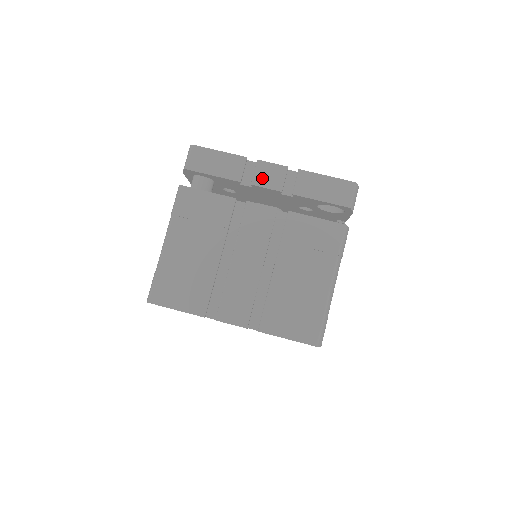
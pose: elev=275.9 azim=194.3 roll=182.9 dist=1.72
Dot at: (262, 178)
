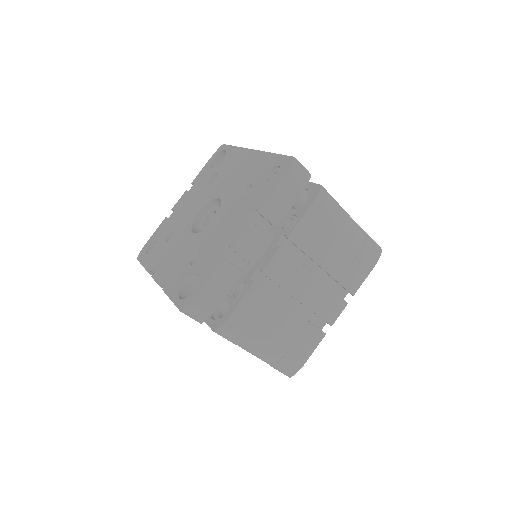
Dot at: occluded
